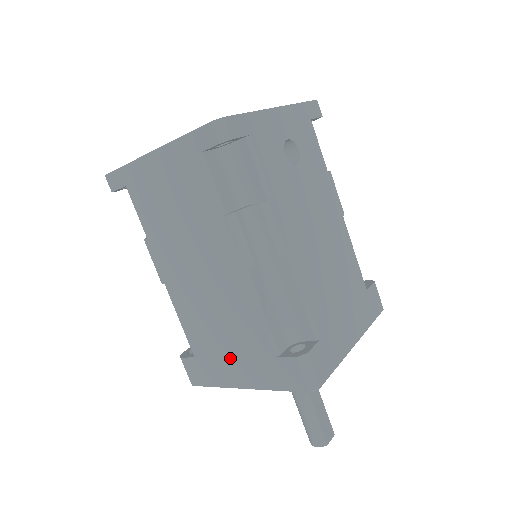
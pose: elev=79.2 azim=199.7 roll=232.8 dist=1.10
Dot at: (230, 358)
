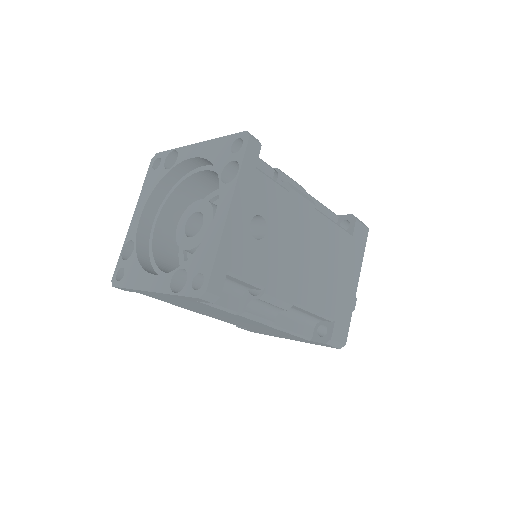
Dot at: occluded
